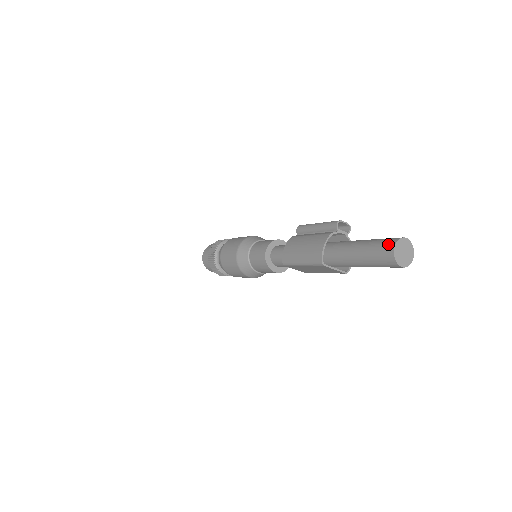
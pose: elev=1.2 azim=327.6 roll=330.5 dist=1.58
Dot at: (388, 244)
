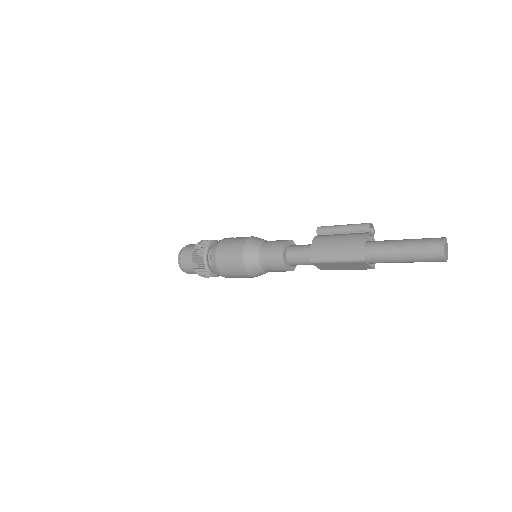
Dot at: (436, 242)
